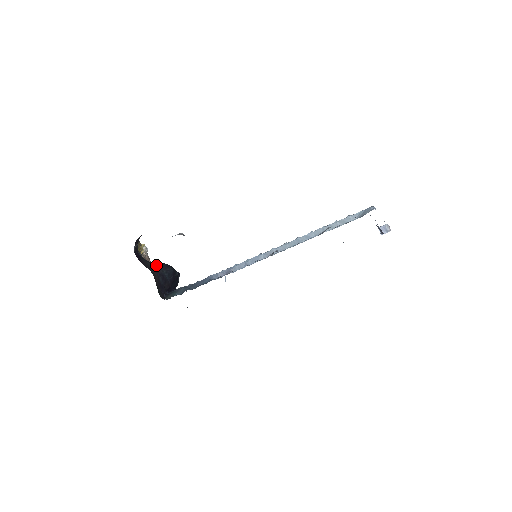
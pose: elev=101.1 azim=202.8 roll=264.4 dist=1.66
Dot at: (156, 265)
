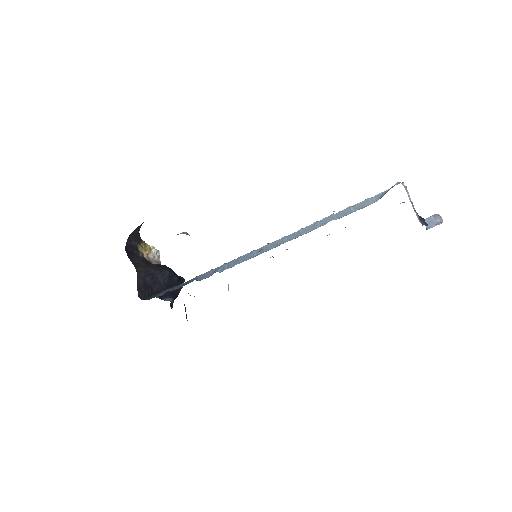
Dot at: (151, 265)
